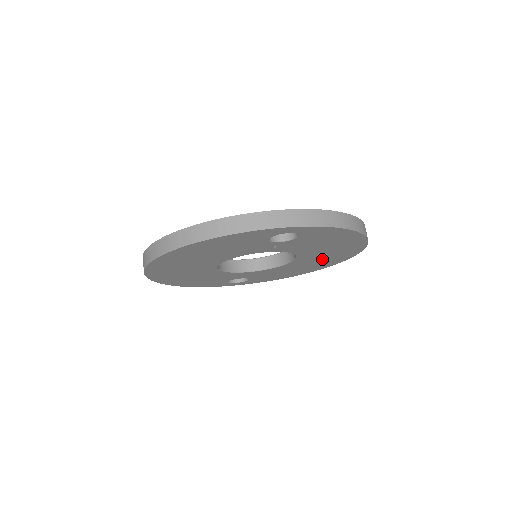
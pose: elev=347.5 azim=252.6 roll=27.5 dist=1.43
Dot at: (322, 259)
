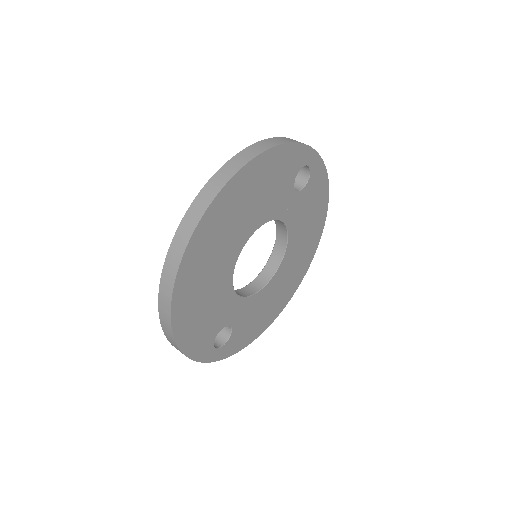
Dot at: (291, 273)
